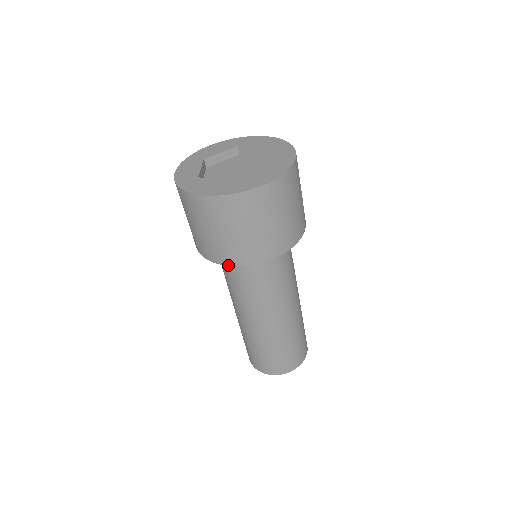
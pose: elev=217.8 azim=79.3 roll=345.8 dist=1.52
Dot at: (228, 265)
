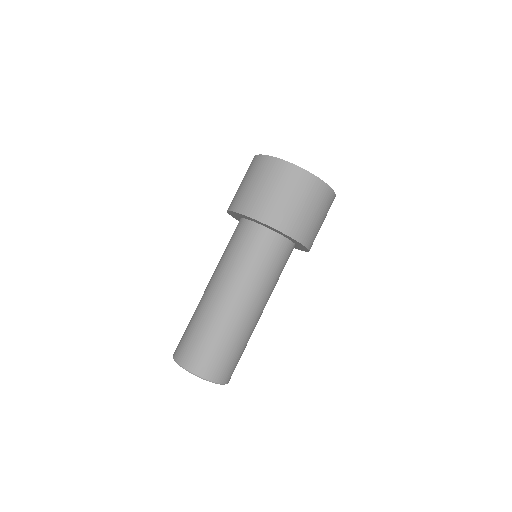
Dot at: (266, 224)
